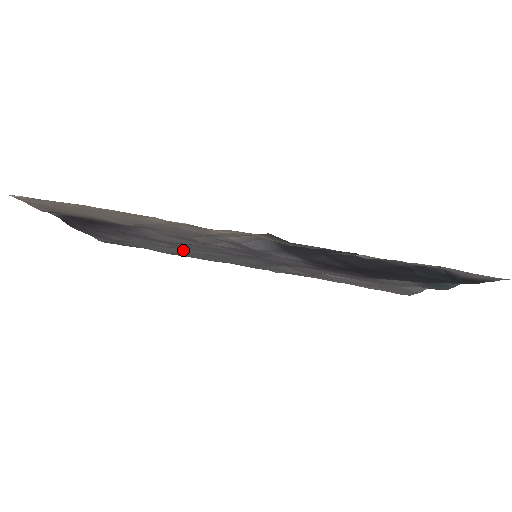
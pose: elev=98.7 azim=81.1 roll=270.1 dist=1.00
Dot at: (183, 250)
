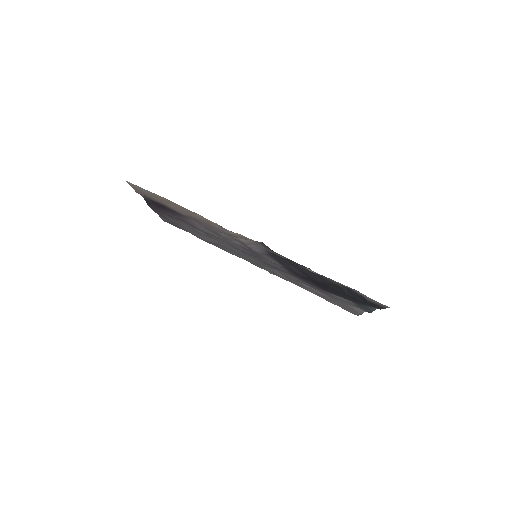
Dot at: (213, 240)
